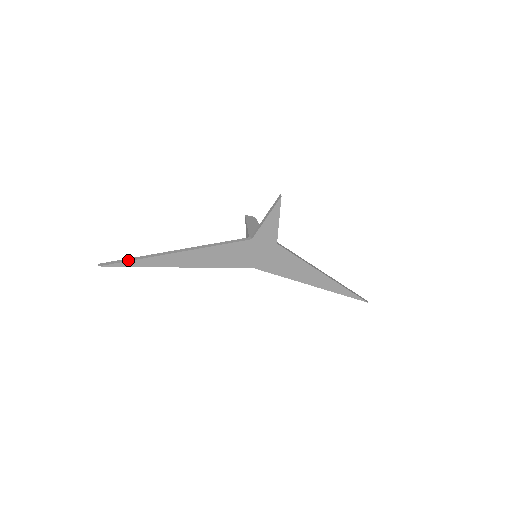
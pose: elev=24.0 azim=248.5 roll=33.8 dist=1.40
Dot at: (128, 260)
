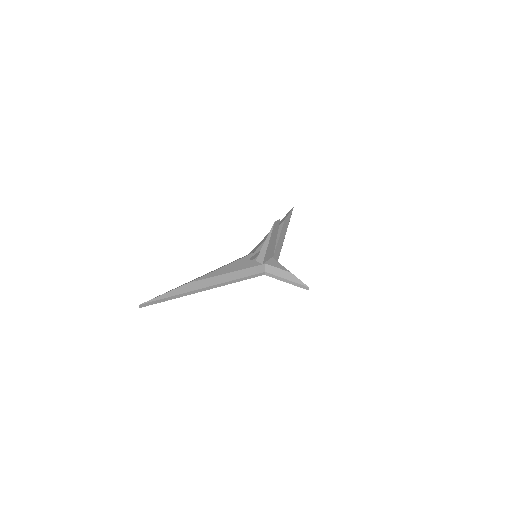
Dot at: (167, 300)
